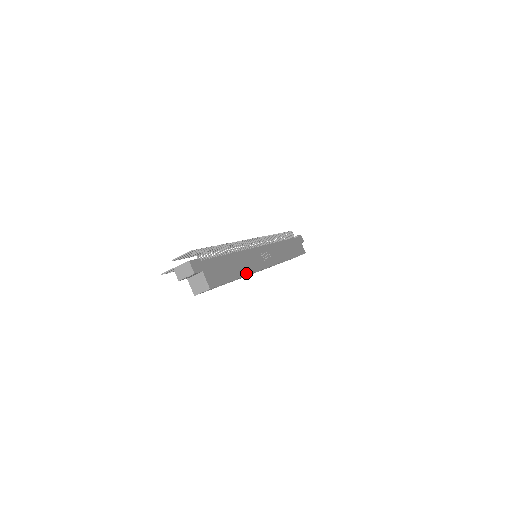
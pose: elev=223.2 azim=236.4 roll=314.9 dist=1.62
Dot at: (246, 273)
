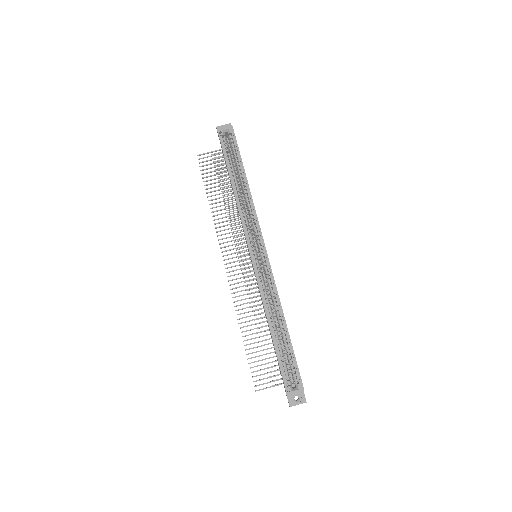
Dot at: (250, 192)
